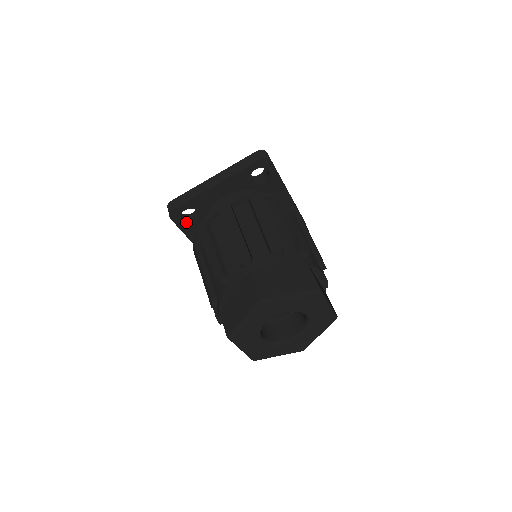
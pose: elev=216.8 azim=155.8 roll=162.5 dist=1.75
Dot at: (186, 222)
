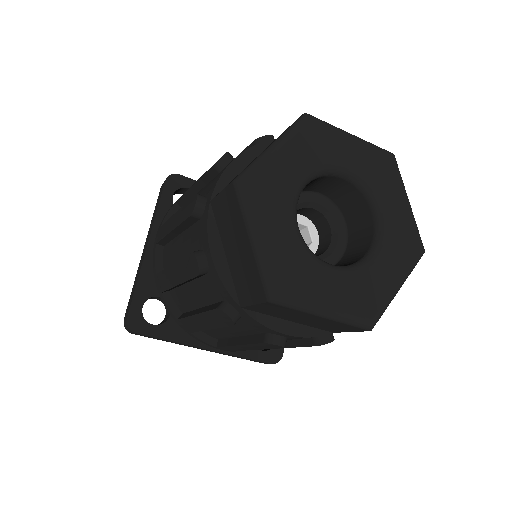
Dot at: (161, 324)
